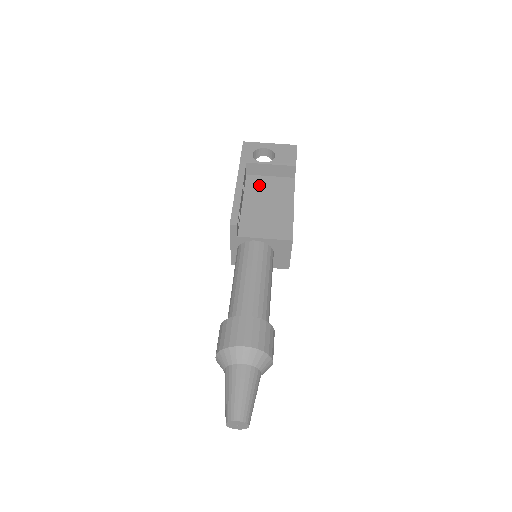
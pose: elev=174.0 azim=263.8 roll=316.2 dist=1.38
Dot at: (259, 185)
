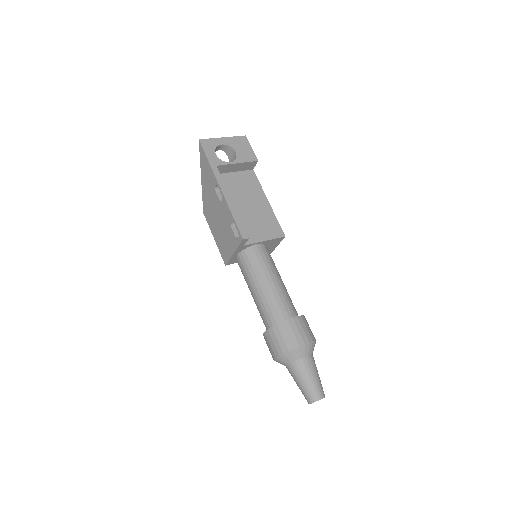
Dot at: (230, 185)
